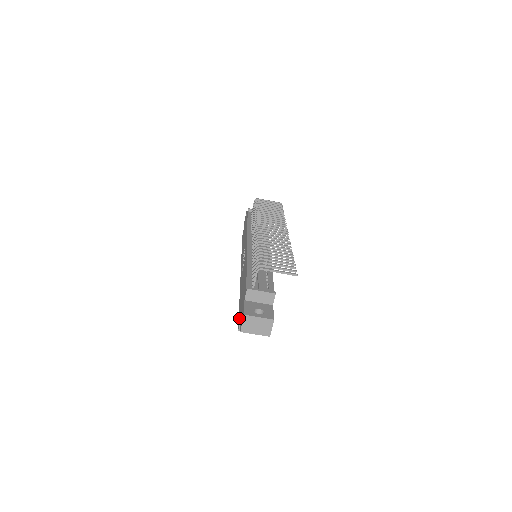
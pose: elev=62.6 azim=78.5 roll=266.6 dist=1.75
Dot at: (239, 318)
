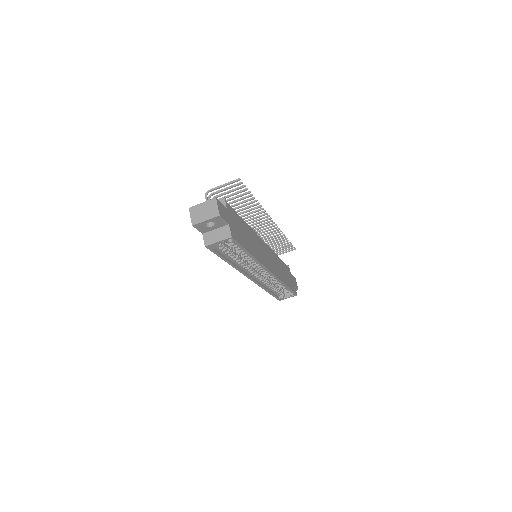
Dot at: occluded
